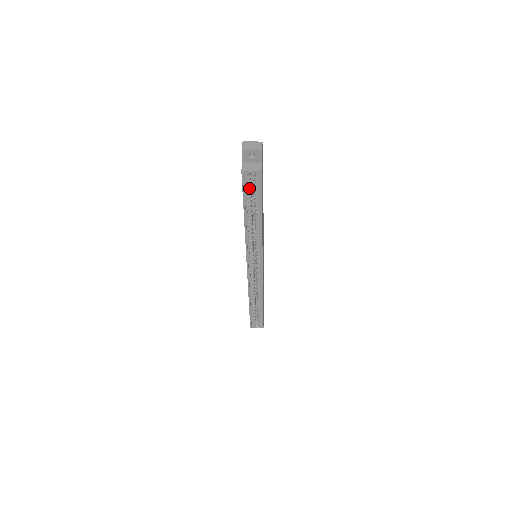
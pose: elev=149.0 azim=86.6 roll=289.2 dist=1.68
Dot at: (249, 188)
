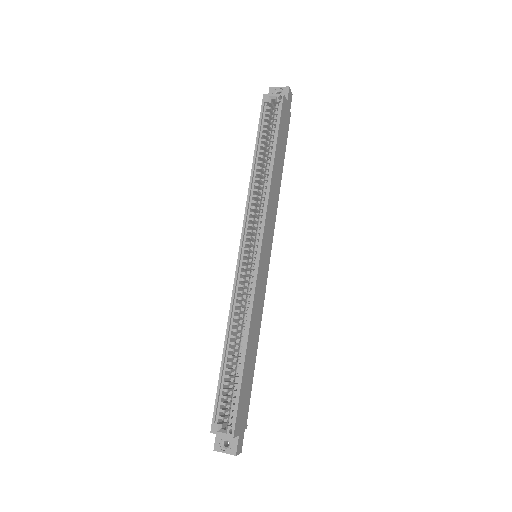
Dot at: (267, 124)
